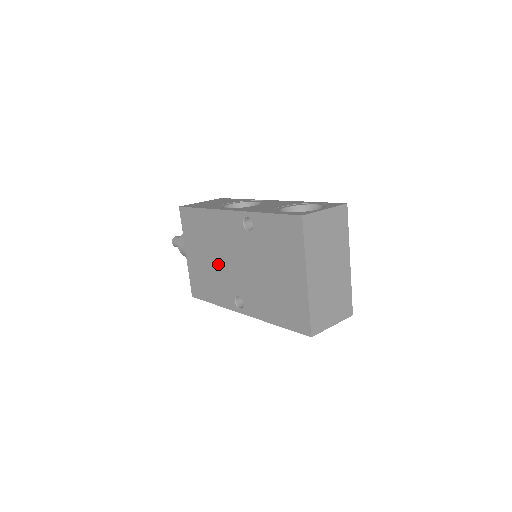
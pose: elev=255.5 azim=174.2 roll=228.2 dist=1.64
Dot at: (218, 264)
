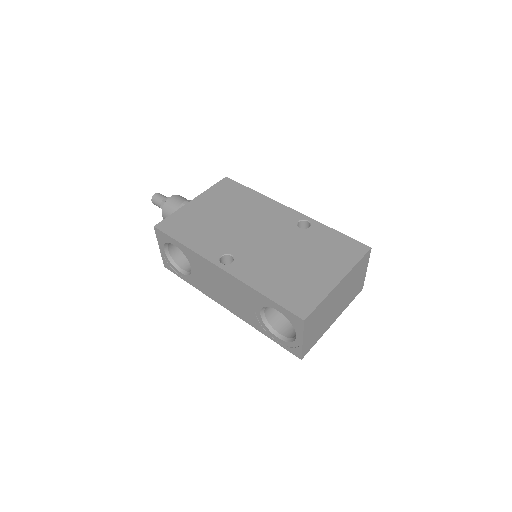
Dot at: (231, 225)
